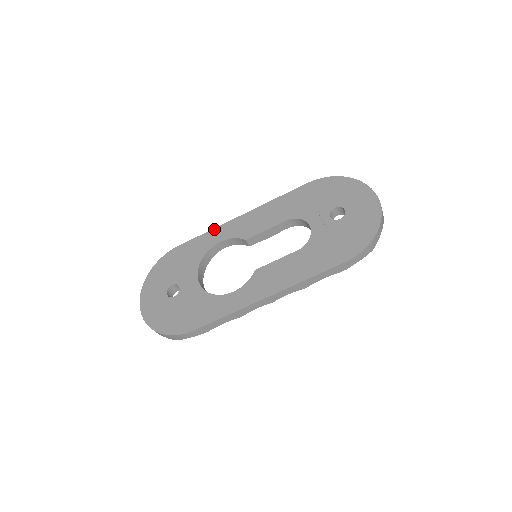
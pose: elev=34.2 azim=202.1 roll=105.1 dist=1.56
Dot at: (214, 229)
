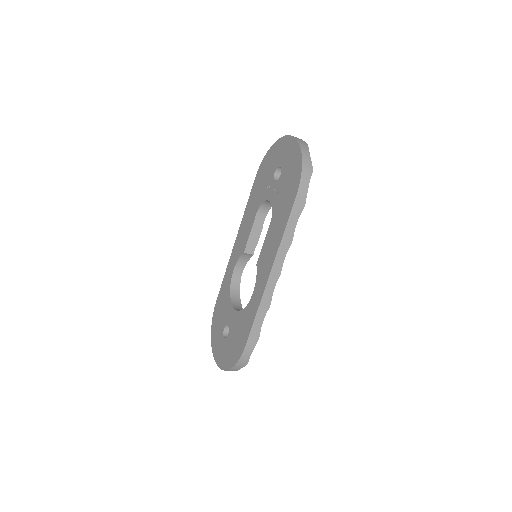
Dot at: (227, 267)
